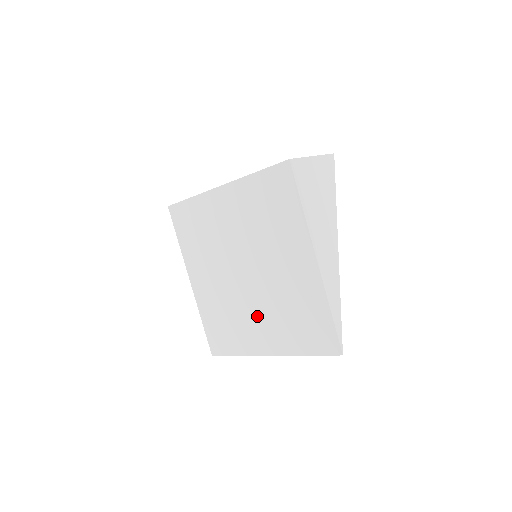
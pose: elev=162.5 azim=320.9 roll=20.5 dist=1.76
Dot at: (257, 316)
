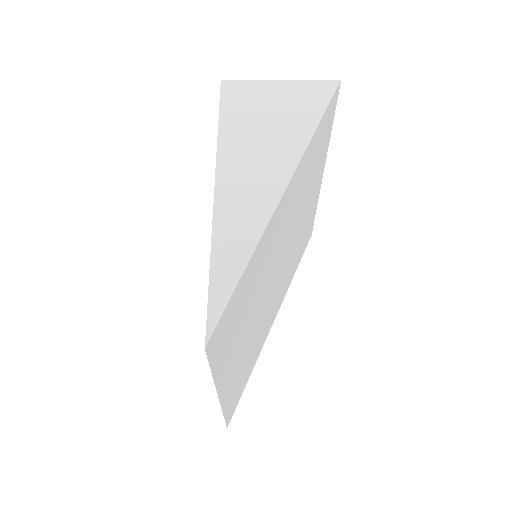
Dot at: occluded
